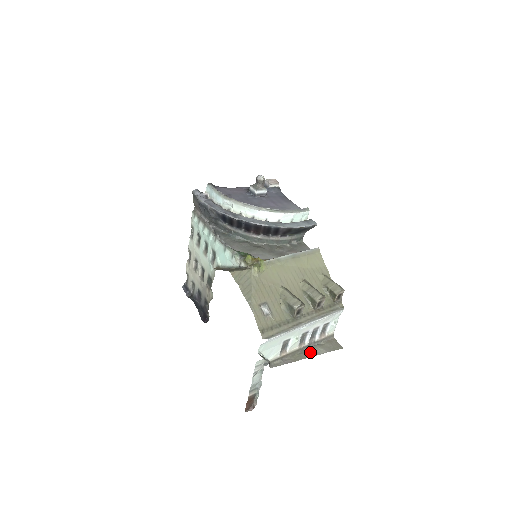
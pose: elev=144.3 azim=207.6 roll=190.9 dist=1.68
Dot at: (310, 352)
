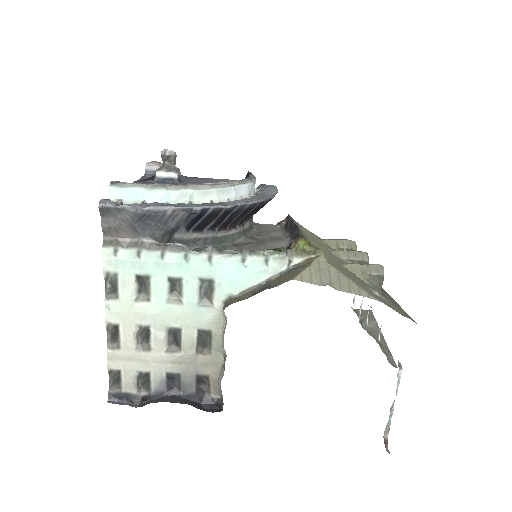
Dot at: (373, 331)
